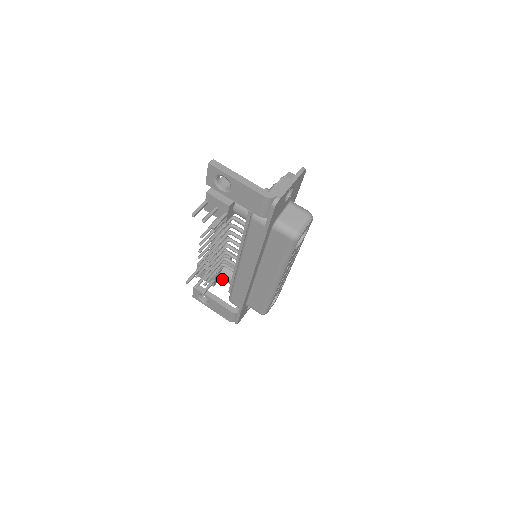
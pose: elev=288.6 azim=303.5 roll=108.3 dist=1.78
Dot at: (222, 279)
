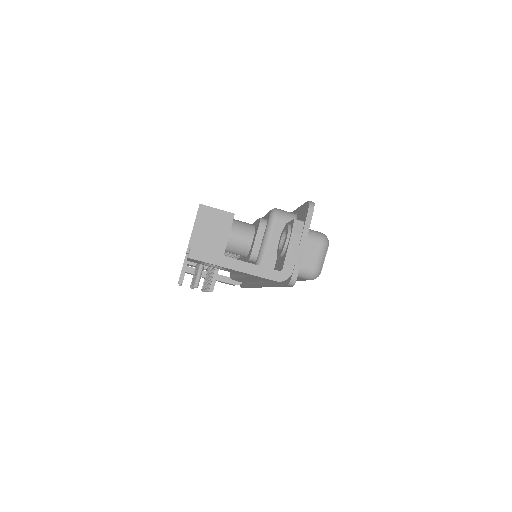
Dot at: occluded
